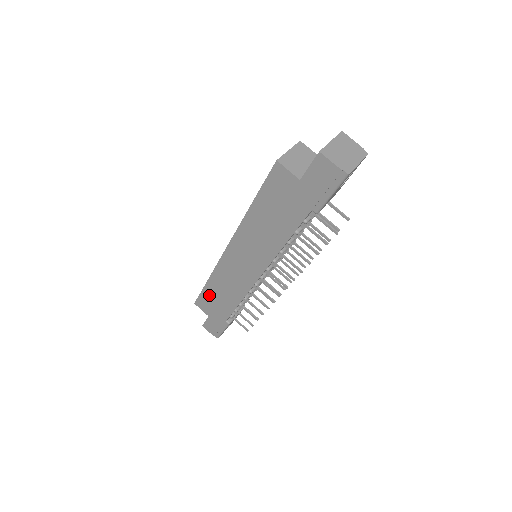
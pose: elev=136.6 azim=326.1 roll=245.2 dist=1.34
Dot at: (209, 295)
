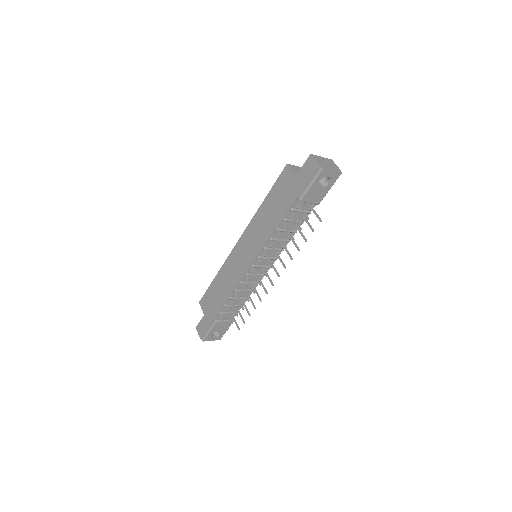
Dot at: (212, 290)
